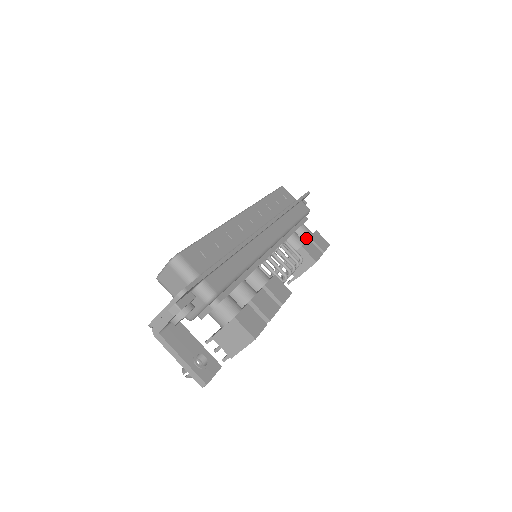
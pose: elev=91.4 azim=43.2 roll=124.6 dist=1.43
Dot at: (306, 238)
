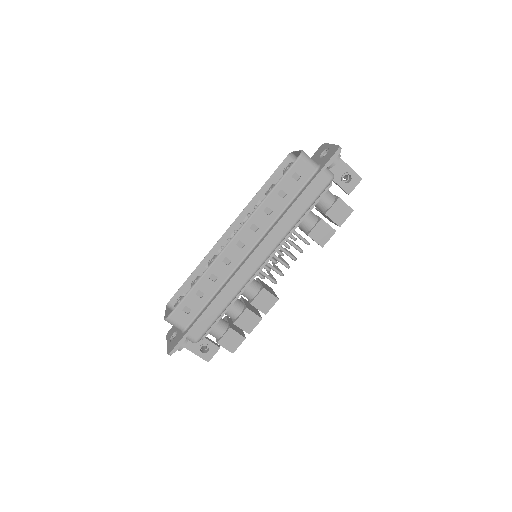
Dot at: (323, 210)
